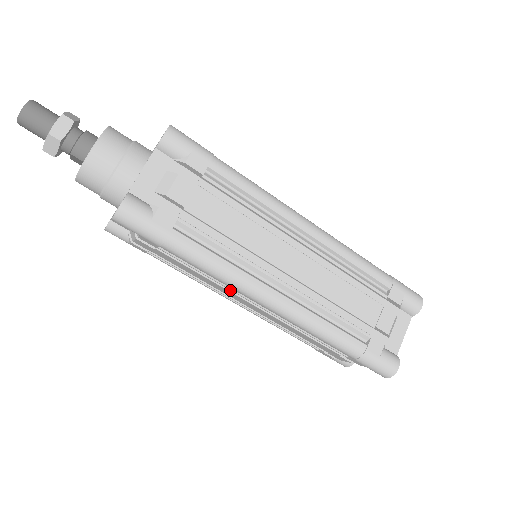
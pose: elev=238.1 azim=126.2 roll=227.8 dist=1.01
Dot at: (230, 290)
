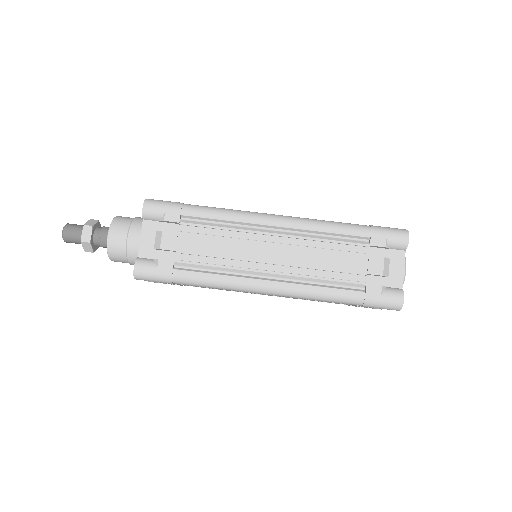
Dot at: occluded
